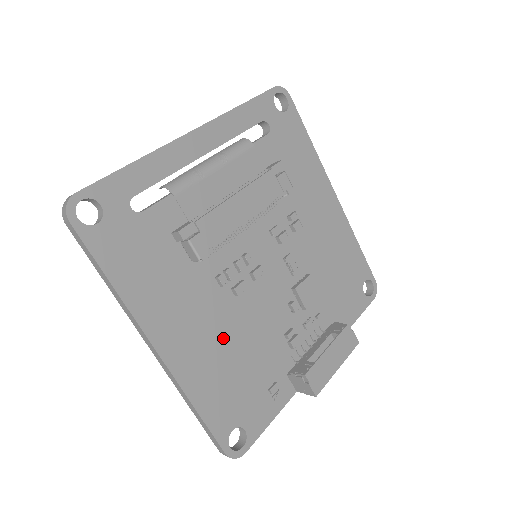
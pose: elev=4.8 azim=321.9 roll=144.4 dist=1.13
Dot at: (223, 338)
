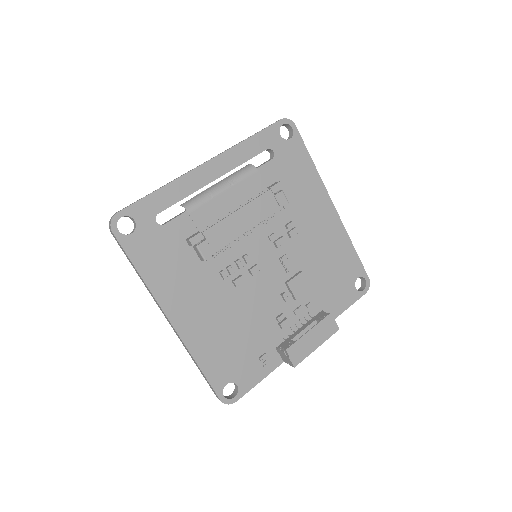
Dot at: (223, 317)
